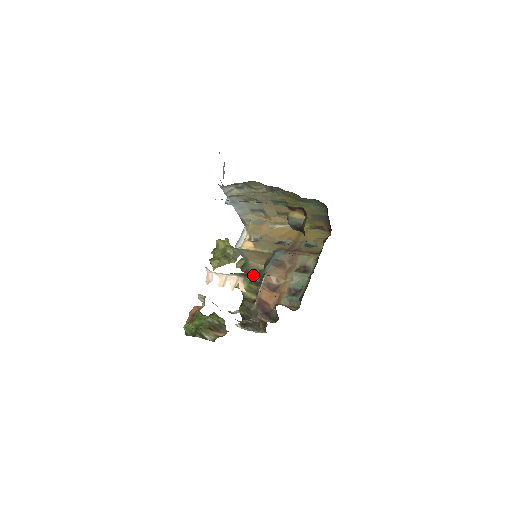
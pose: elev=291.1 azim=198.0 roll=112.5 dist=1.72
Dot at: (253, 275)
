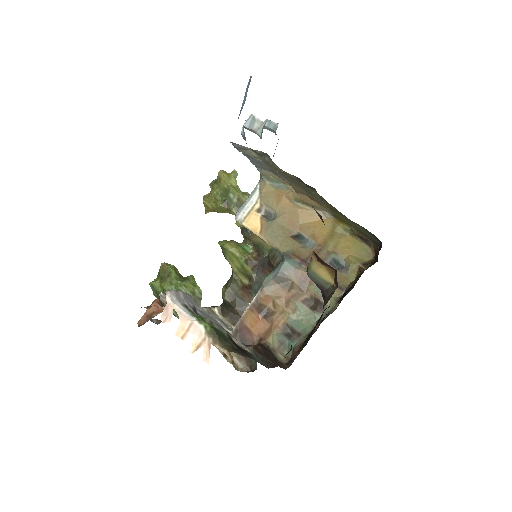
Dot at: (254, 247)
